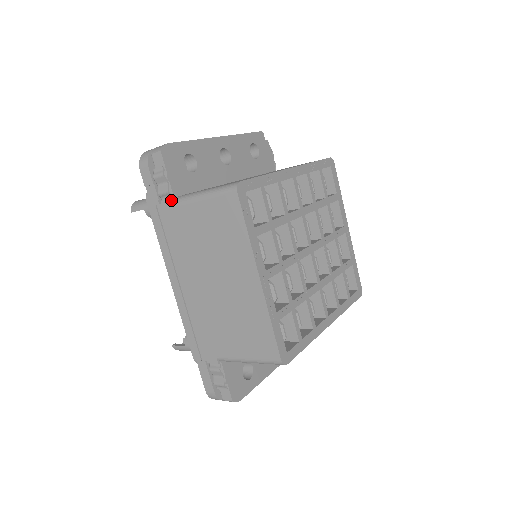
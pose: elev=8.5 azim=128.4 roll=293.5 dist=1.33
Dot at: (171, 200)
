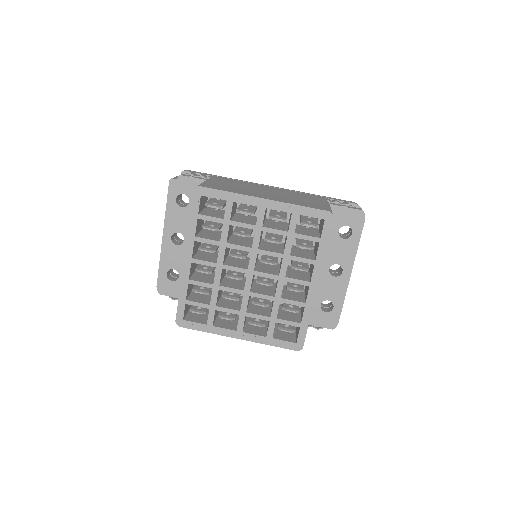
Dot at: occluded
